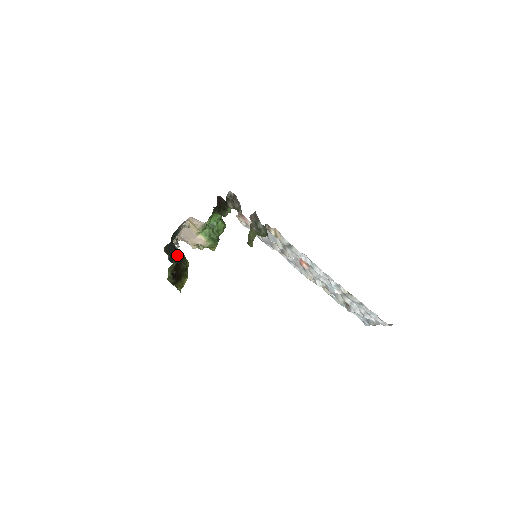
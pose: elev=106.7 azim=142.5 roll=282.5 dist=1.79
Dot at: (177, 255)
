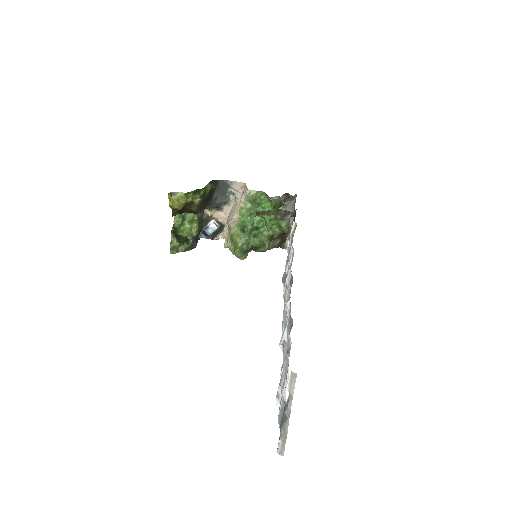
Dot at: occluded
